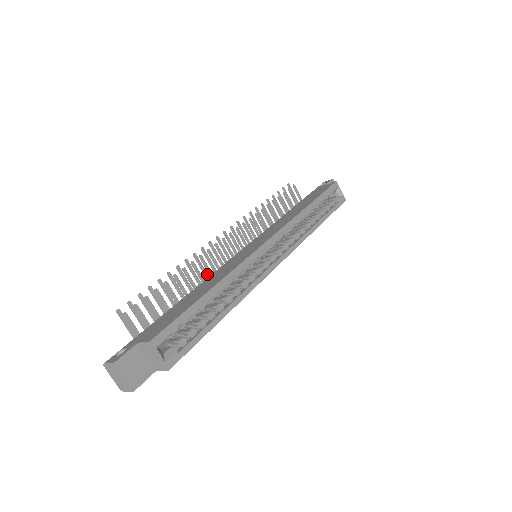
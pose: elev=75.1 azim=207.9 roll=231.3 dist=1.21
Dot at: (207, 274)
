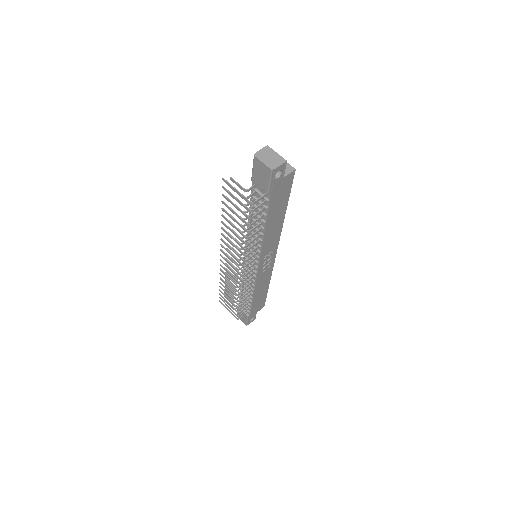
Dot at: (235, 247)
